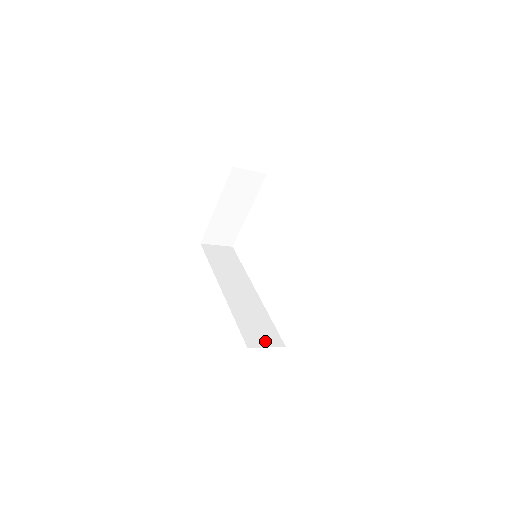
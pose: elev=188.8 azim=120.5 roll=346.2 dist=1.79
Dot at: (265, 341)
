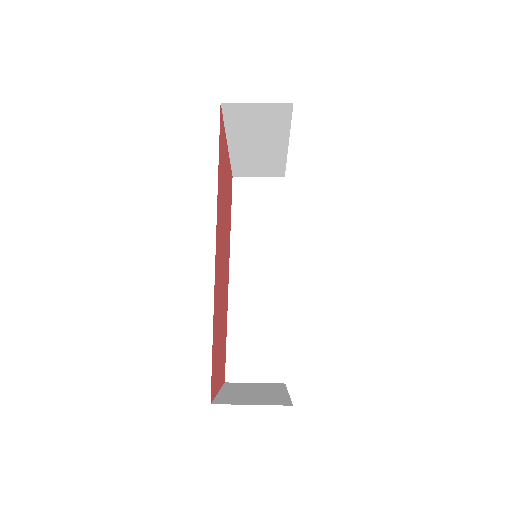
Dot at: (256, 371)
